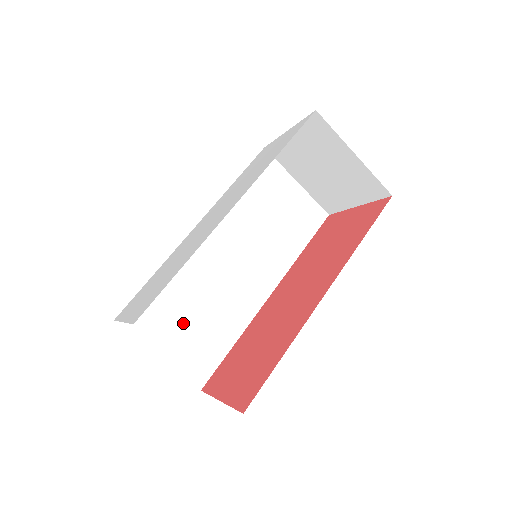
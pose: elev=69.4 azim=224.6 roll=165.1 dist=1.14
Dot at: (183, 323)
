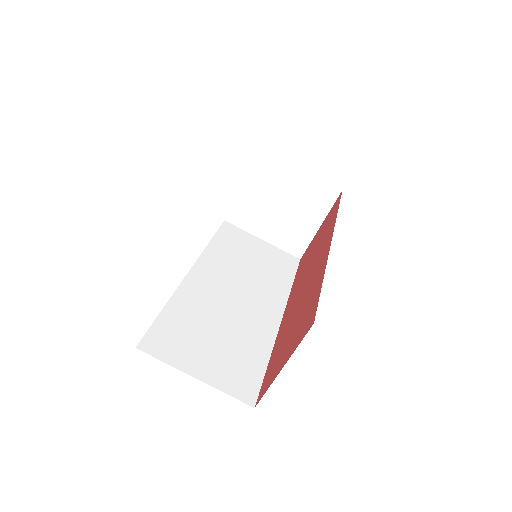
Dot at: (209, 346)
